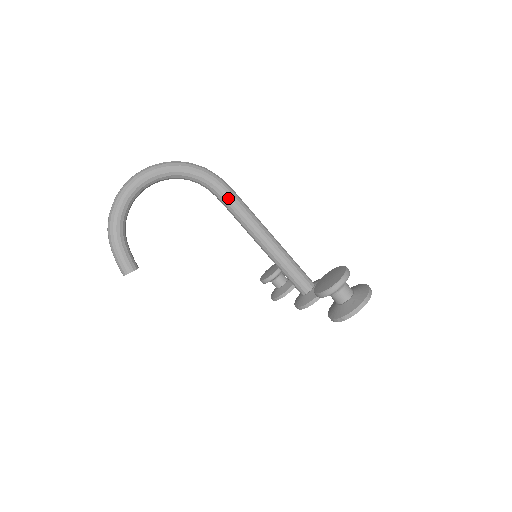
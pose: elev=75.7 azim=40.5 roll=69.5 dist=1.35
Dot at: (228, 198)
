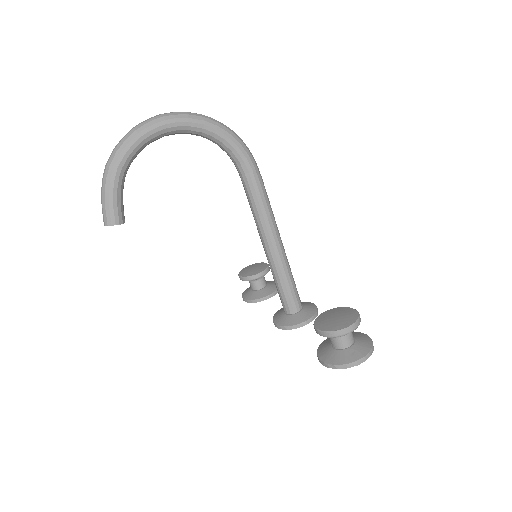
Dot at: (253, 183)
